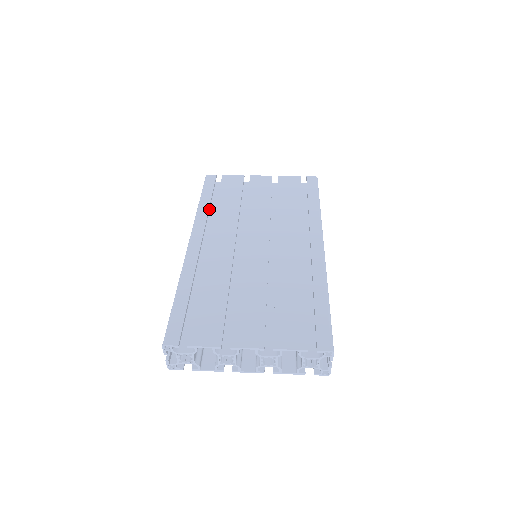
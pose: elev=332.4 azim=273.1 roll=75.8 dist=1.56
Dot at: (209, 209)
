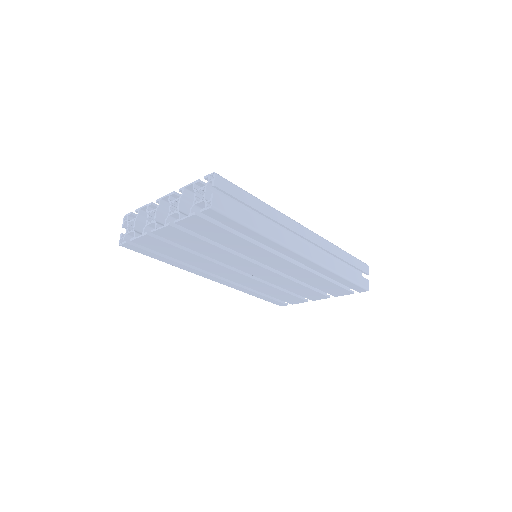
Dot at: occluded
